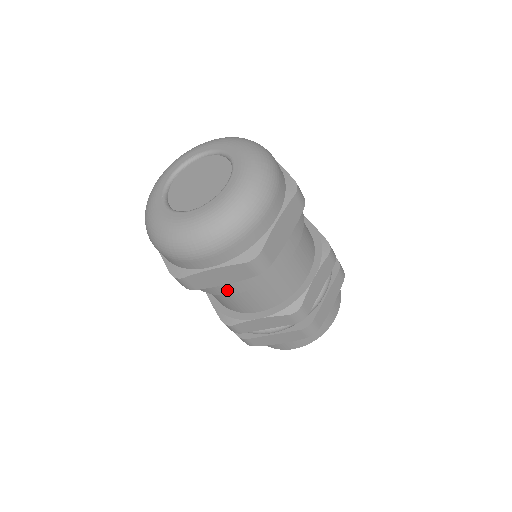
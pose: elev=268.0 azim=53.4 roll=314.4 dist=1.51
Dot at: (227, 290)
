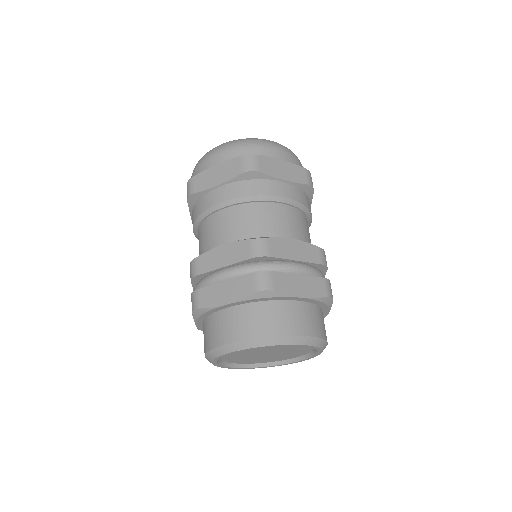
Dot at: (215, 198)
